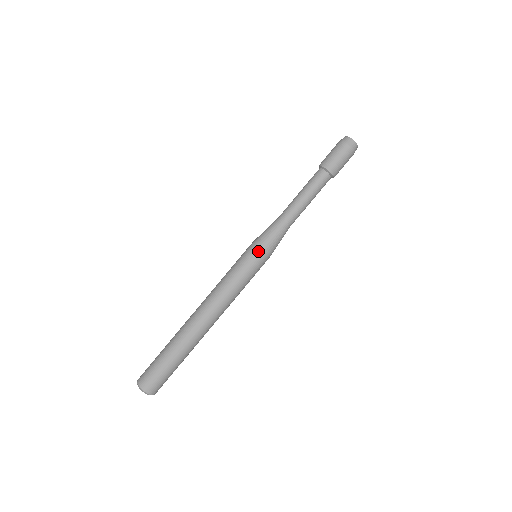
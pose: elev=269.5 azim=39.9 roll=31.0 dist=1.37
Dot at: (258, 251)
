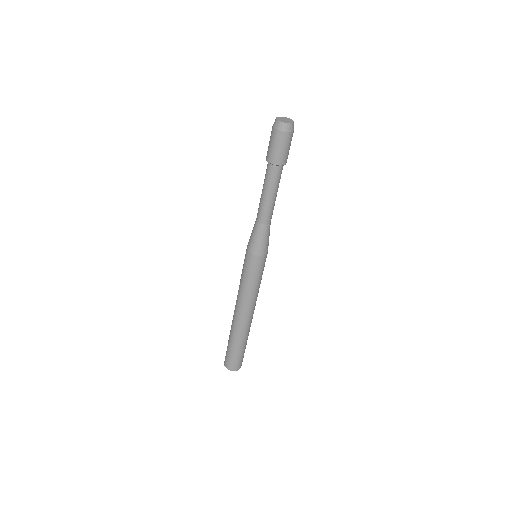
Dot at: (254, 258)
